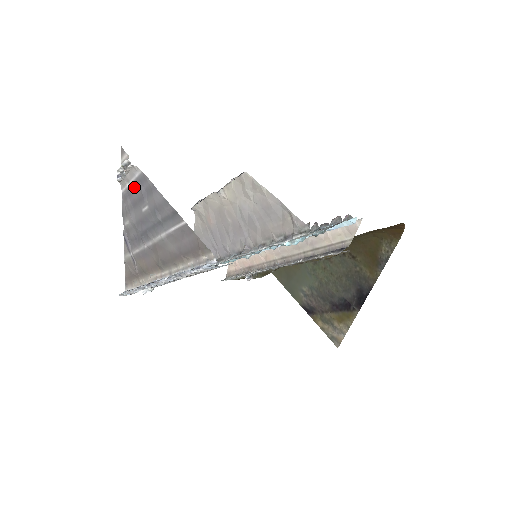
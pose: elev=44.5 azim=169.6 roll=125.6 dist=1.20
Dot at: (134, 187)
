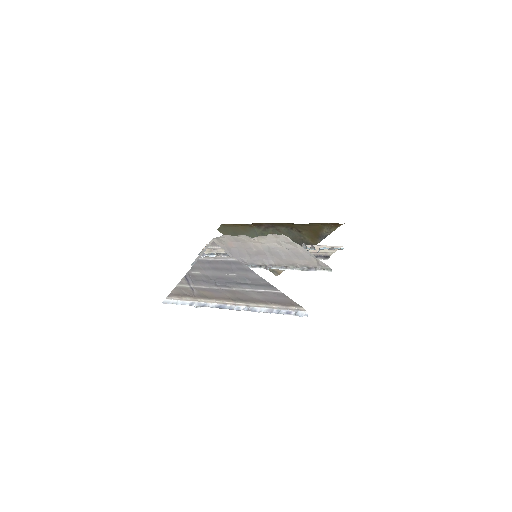
Dot at: (220, 262)
